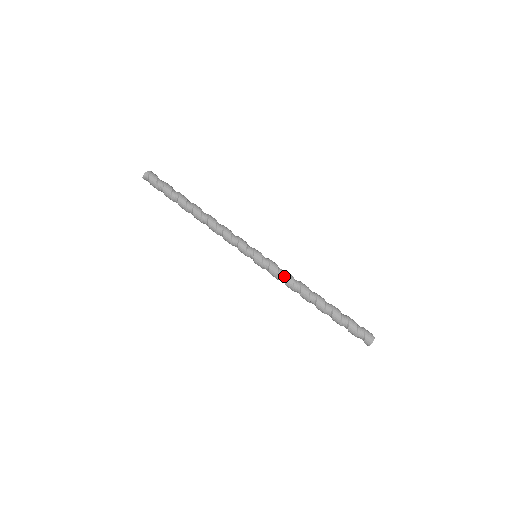
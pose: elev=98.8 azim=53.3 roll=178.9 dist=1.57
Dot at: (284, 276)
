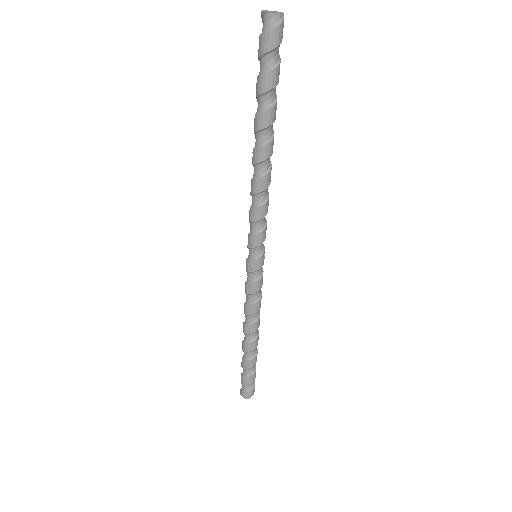
Dot at: (255, 301)
